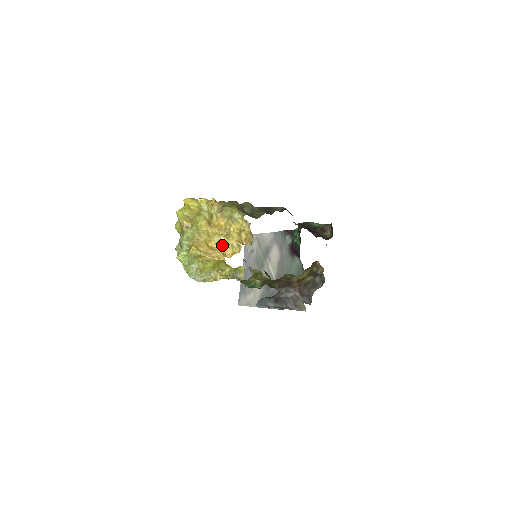
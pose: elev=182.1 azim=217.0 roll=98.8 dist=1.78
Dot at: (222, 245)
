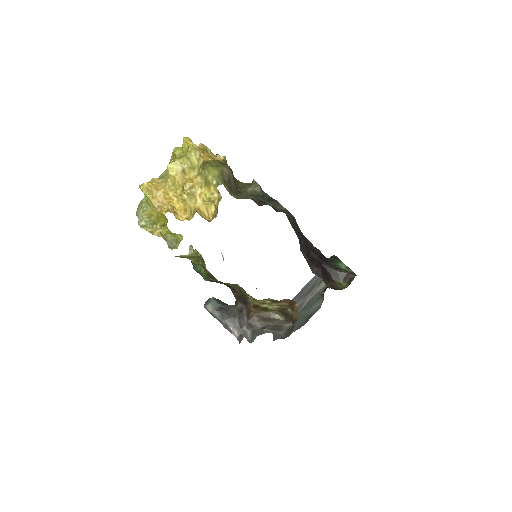
Dot at: (184, 203)
